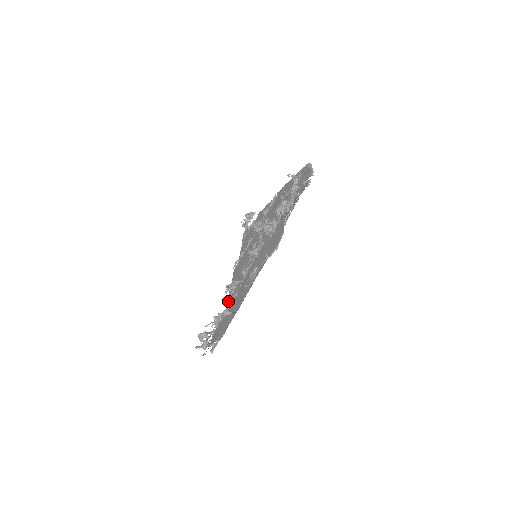
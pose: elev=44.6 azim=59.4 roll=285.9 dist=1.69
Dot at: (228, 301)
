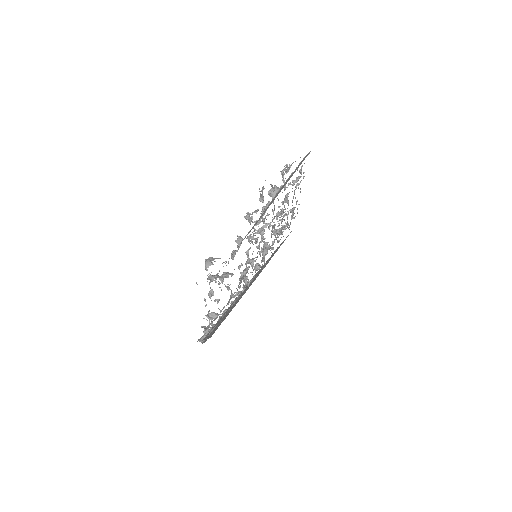
Dot at: (208, 336)
